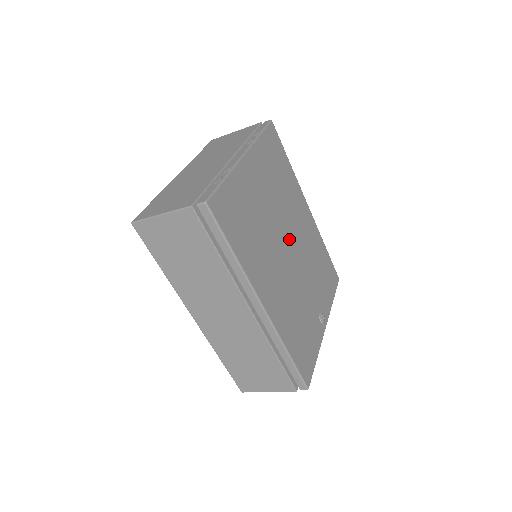
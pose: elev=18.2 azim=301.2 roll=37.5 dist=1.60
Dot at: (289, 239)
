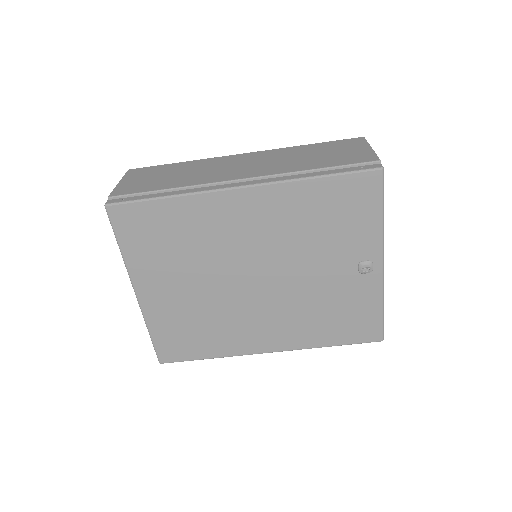
Dot at: (246, 271)
